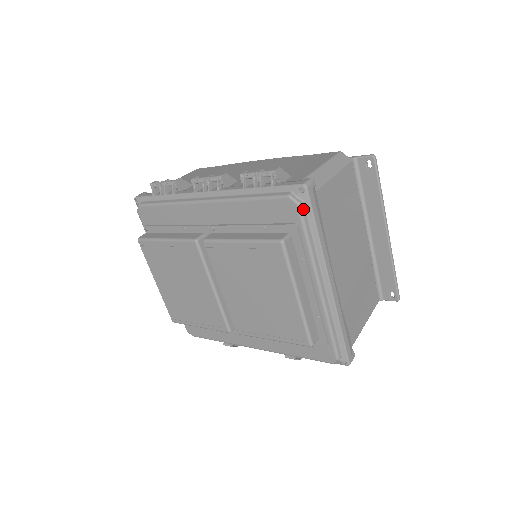
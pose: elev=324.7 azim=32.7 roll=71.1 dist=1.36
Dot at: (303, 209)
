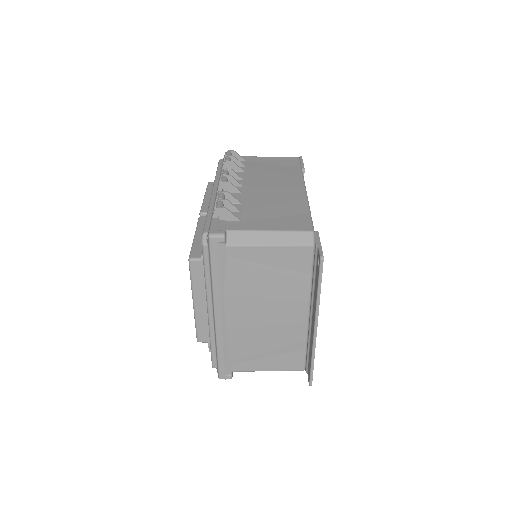
Dot at: (206, 250)
